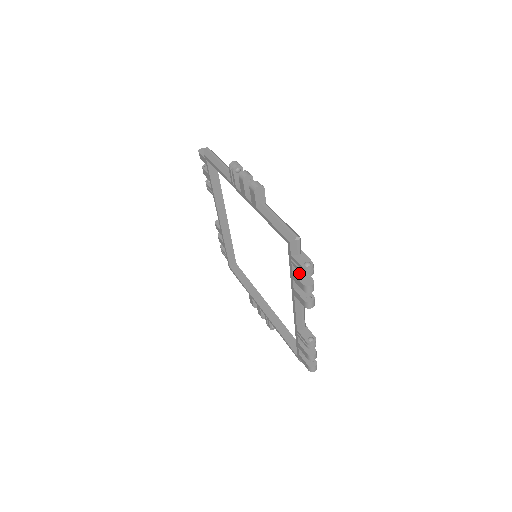
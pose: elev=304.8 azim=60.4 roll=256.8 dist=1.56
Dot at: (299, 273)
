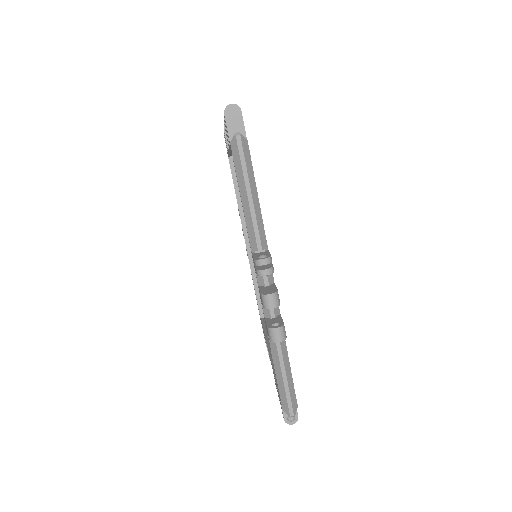
Dot at: occluded
